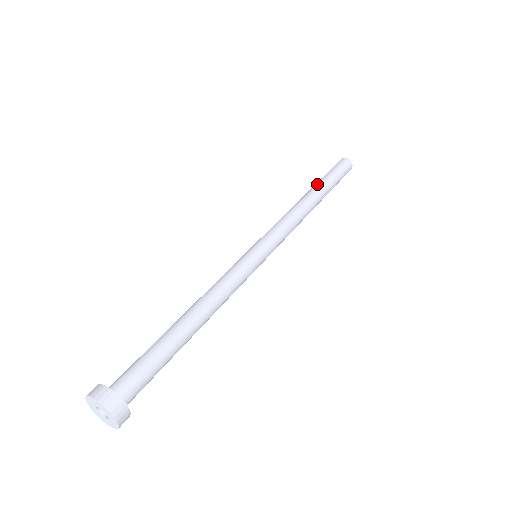
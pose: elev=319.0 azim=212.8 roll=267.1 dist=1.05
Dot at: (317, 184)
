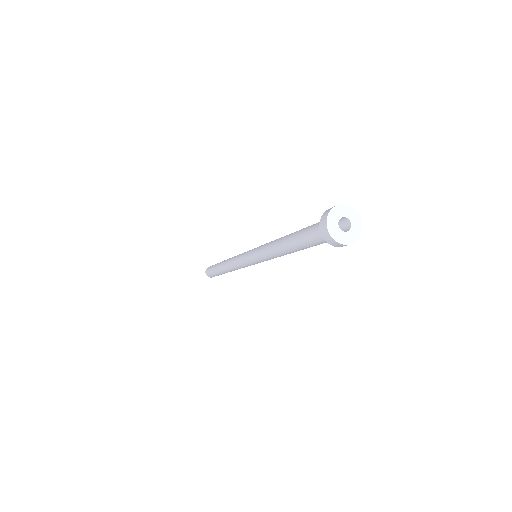
Dot at: occluded
